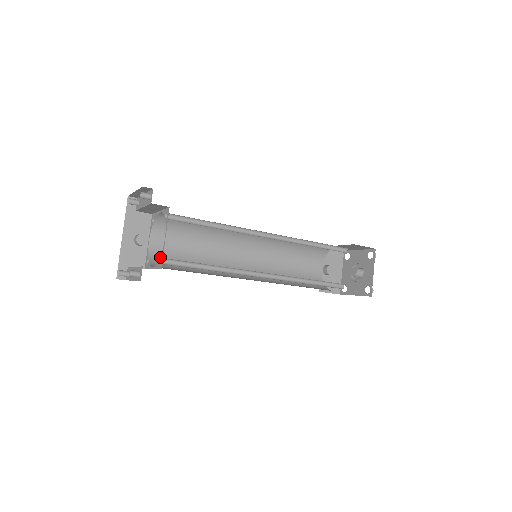
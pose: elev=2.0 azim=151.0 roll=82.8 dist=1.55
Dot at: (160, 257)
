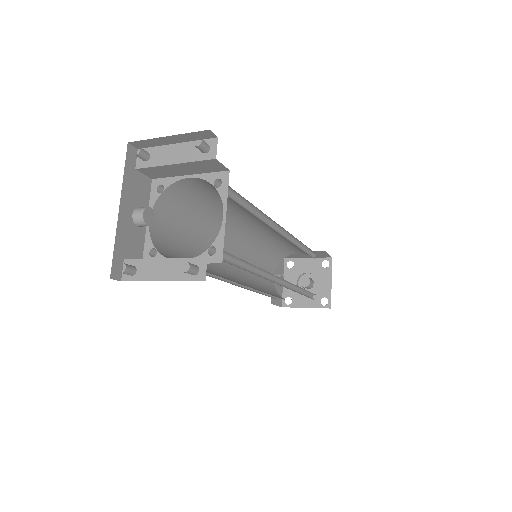
Dot at: (211, 245)
